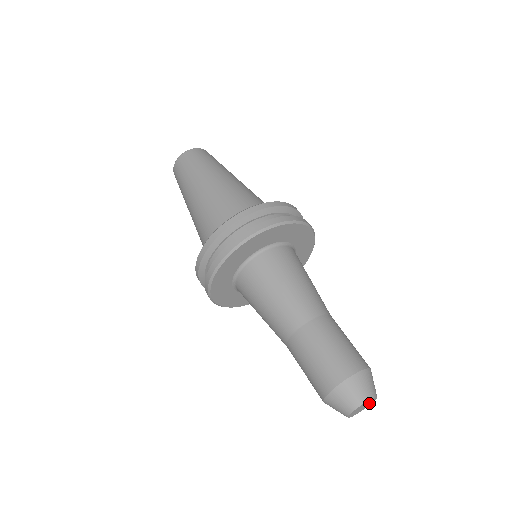
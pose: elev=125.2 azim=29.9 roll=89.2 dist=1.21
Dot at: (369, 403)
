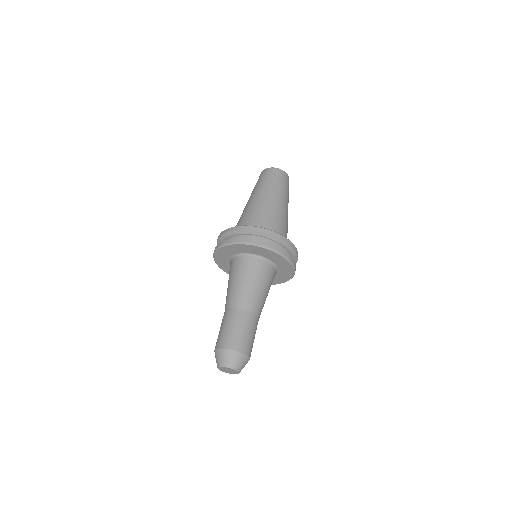
Dot at: (231, 372)
